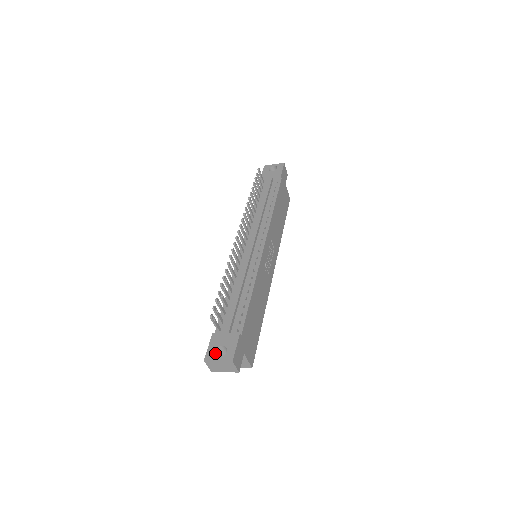
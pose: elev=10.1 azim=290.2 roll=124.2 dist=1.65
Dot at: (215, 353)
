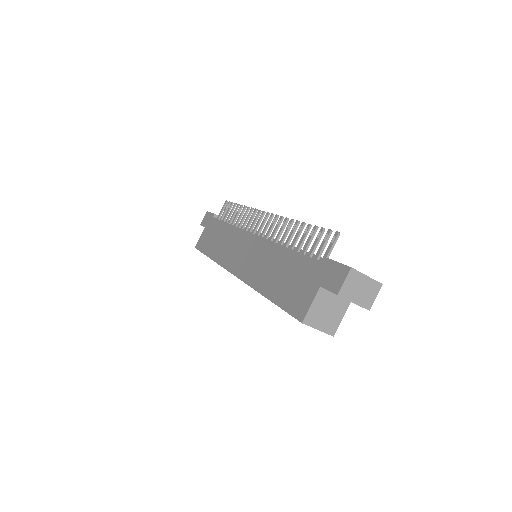
Dot at: occluded
